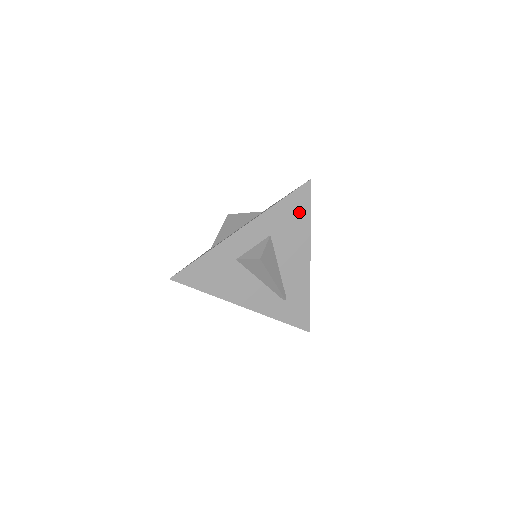
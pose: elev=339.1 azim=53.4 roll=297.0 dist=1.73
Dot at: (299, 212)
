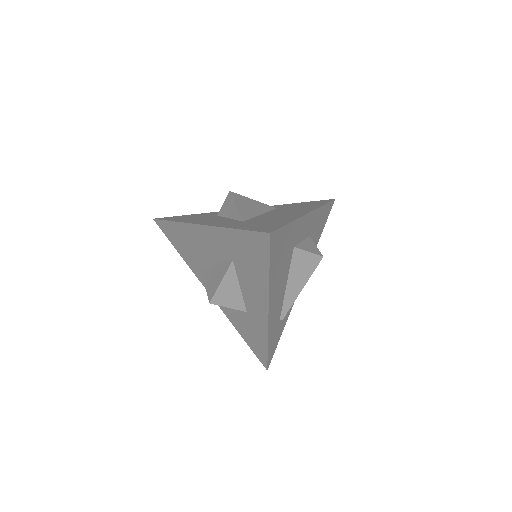
Dot at: (322, 225)
